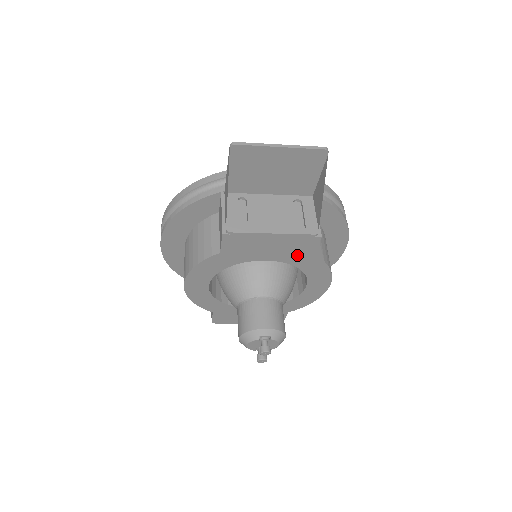
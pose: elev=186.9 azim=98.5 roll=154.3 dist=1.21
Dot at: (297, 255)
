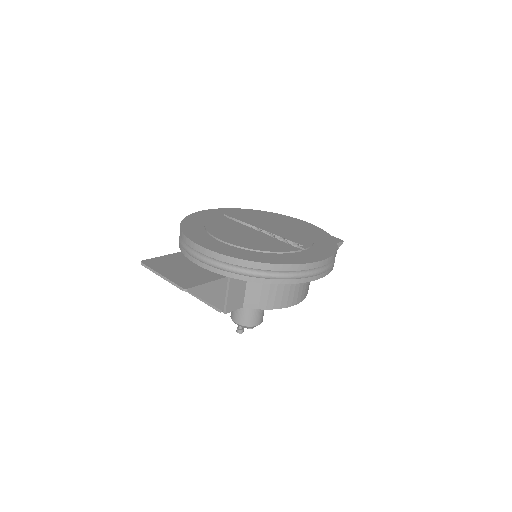
Dot at: occluded
